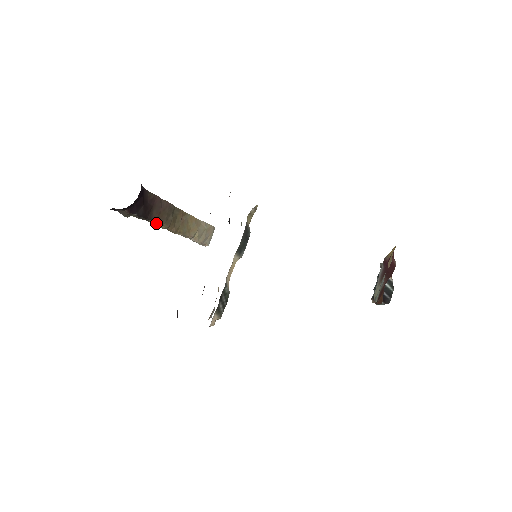
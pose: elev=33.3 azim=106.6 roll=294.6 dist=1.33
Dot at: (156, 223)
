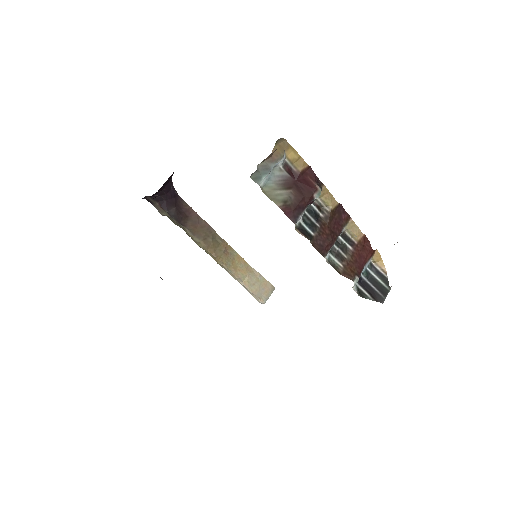
Dot at: (192, 235)
